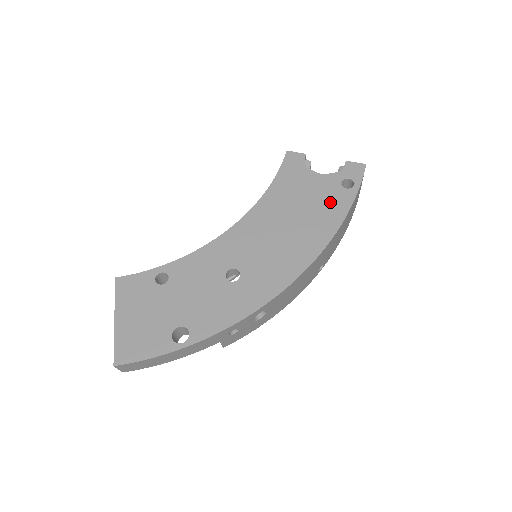
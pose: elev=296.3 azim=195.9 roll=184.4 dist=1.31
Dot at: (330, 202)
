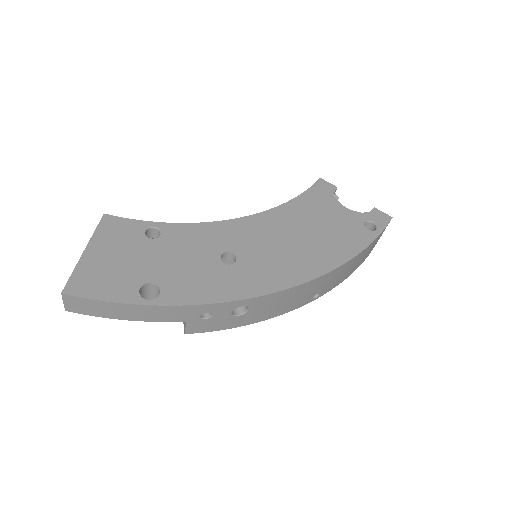
Dot at: (349, 234)
